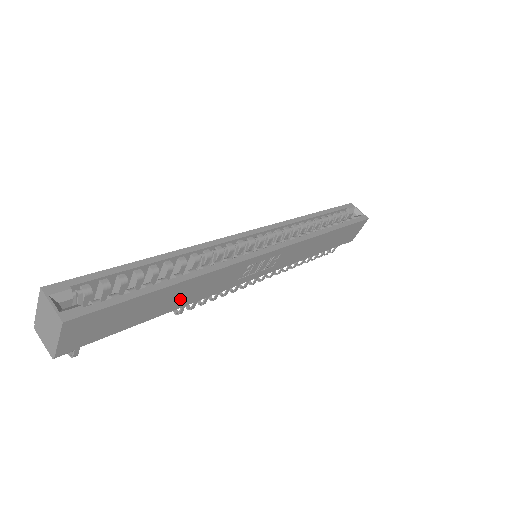
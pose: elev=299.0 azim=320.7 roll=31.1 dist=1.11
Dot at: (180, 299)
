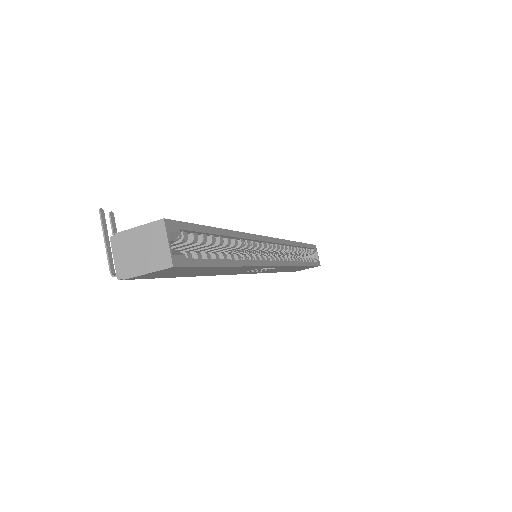
Dot at: (214, 272)
